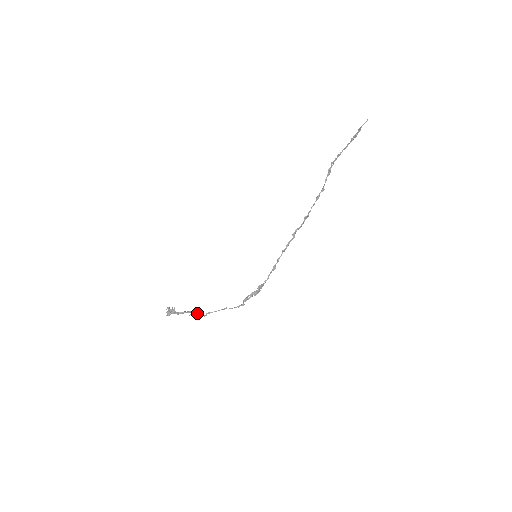
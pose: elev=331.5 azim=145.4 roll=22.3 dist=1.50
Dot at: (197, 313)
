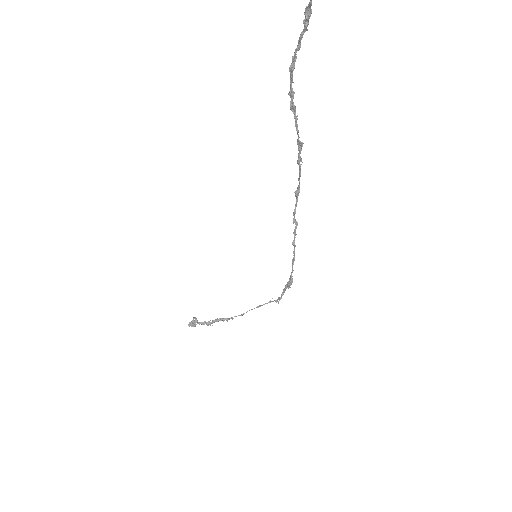
Dot at: occluded
